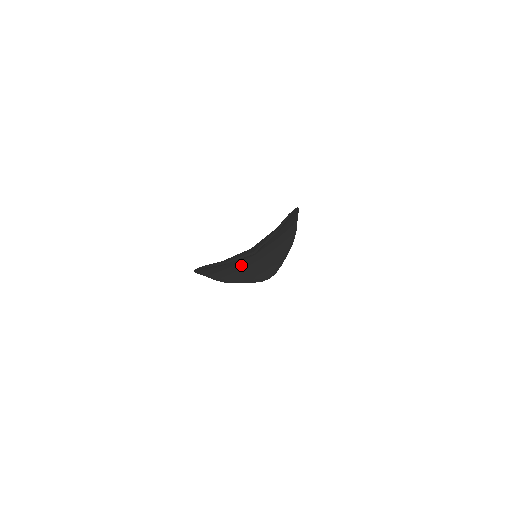
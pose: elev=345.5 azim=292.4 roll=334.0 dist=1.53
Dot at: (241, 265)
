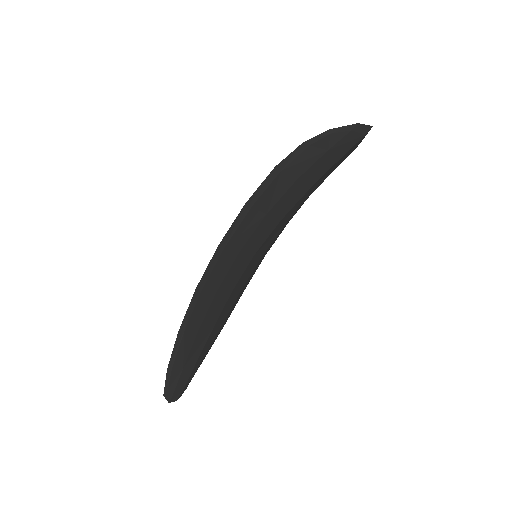
Dot at: (233, 271)
